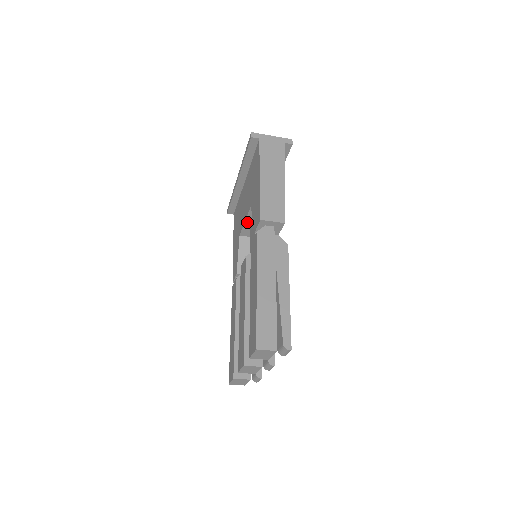
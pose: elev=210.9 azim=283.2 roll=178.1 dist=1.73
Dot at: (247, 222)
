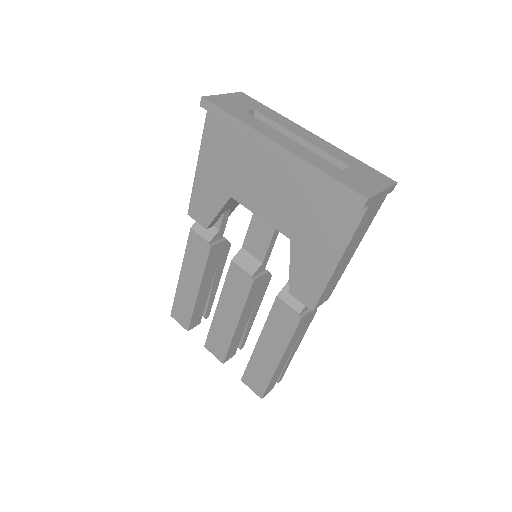
Dot at: (261, 215)
